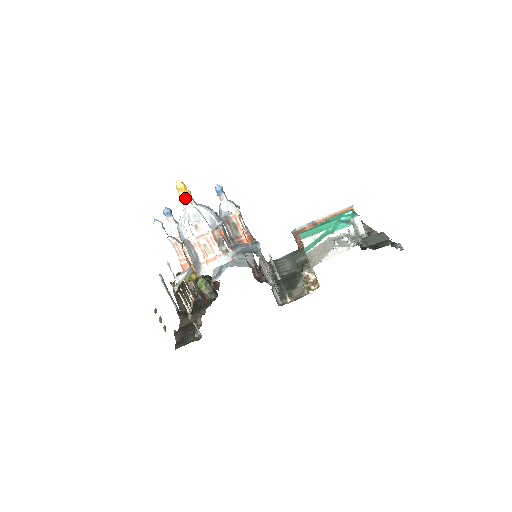
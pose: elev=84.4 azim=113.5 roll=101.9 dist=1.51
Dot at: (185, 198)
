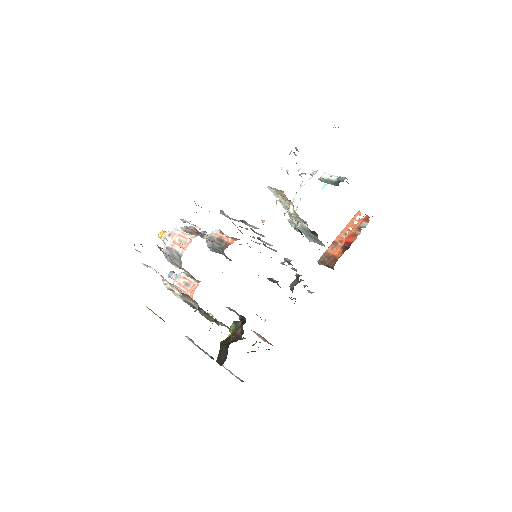
Dot at: (164, 235)
